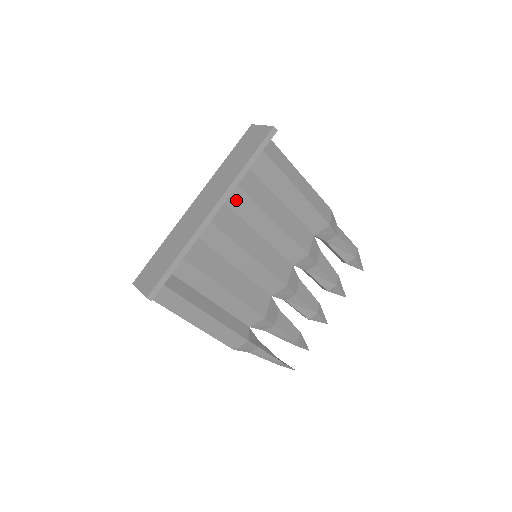
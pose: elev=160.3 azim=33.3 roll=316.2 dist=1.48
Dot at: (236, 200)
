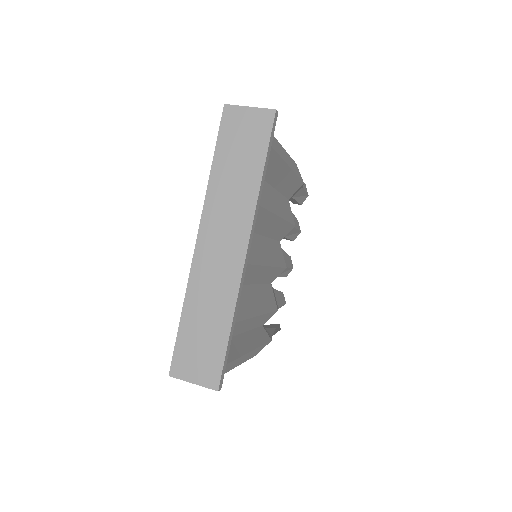
Dot at: occluded
